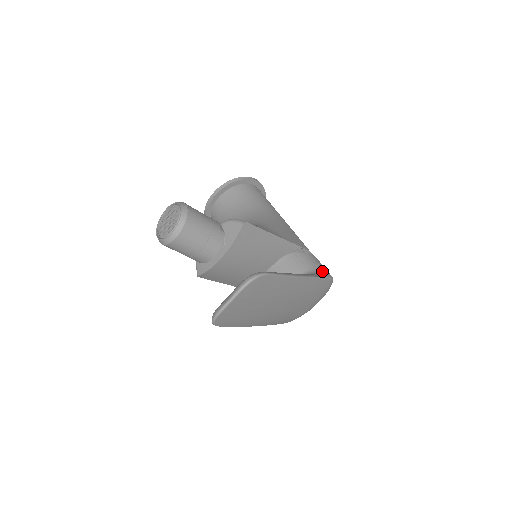
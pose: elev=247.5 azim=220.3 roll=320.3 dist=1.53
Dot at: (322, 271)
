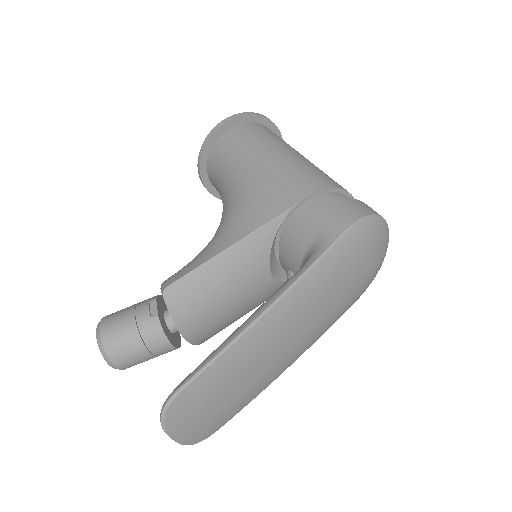
Dot at: (326, 235)
